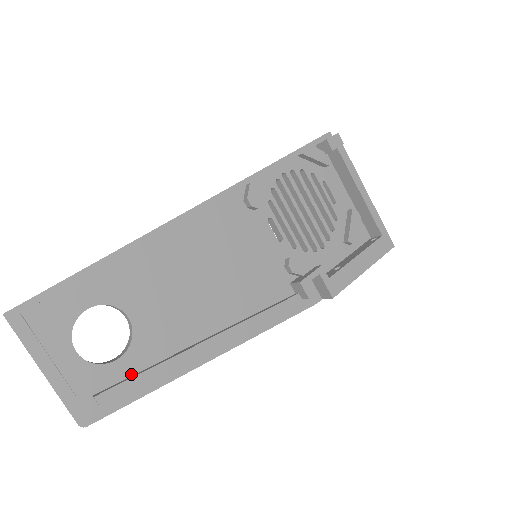
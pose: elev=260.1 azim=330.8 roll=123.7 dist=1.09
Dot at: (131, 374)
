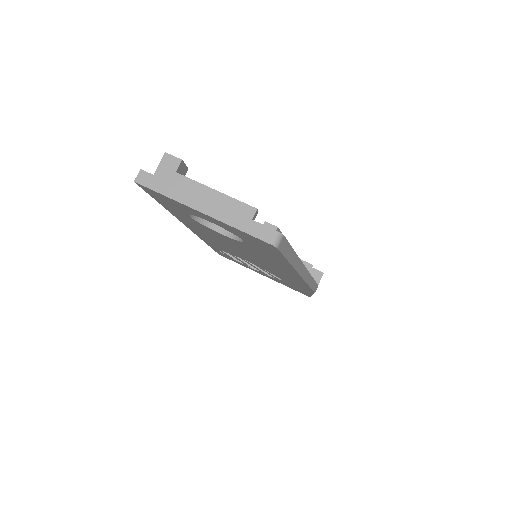
Dot at: occluded
